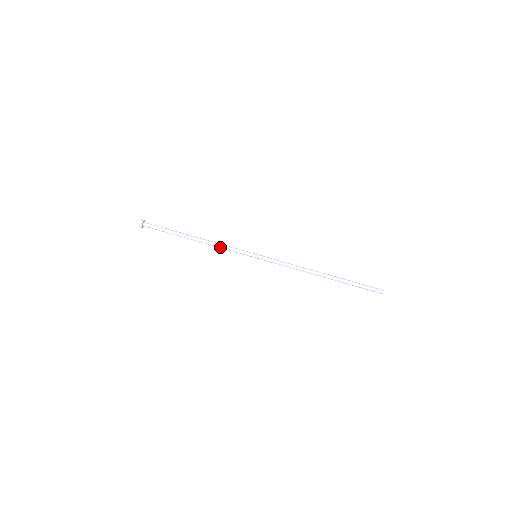
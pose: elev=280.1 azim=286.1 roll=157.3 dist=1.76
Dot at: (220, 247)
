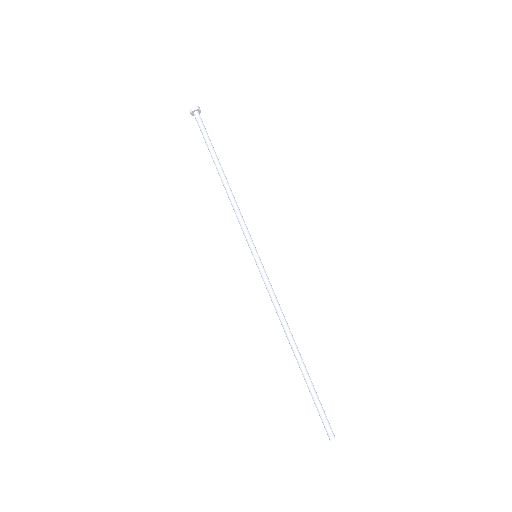
Dot at: (236, 208)
